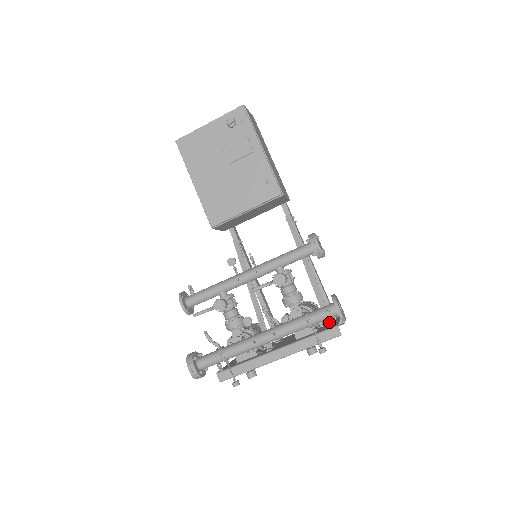
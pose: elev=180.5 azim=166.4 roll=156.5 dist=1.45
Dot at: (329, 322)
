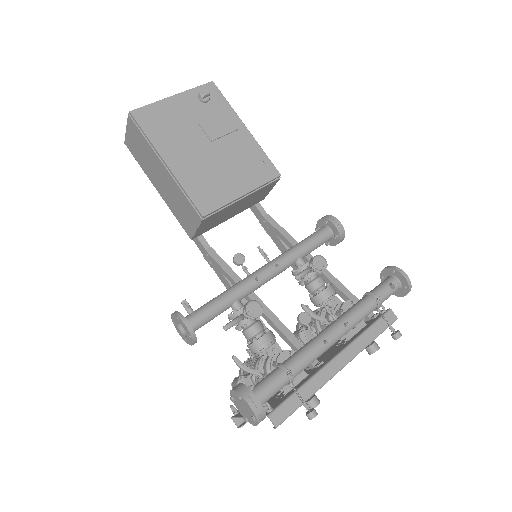
Dot at: (370, 314)
